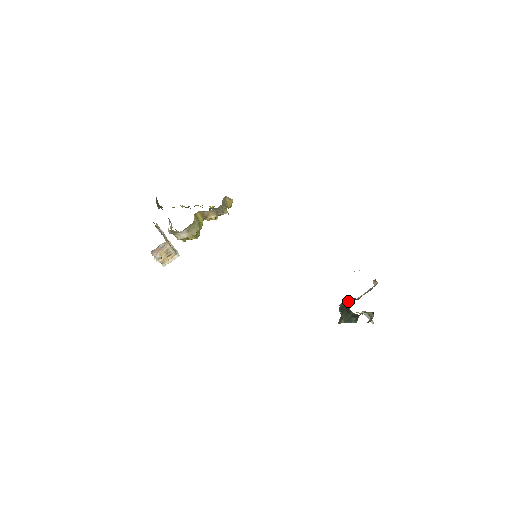
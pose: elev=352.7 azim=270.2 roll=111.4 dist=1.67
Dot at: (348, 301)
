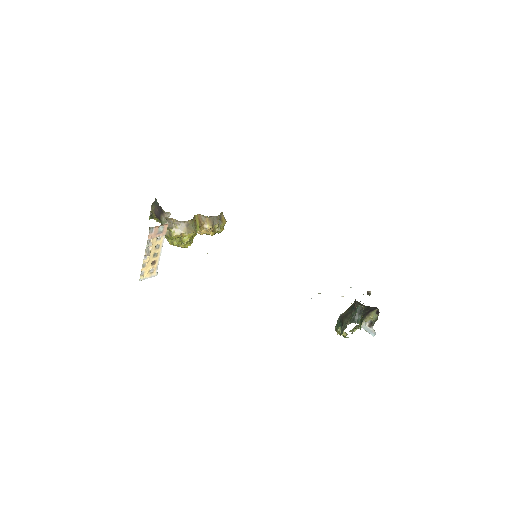
Dot at: occluded
